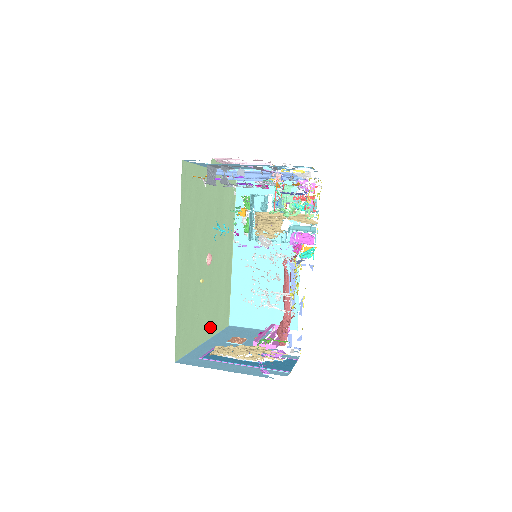
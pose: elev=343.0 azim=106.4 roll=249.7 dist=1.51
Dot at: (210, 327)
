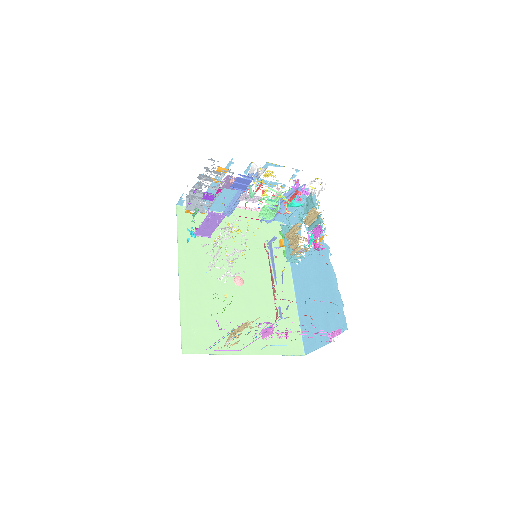
Dot at: (256, 344)
